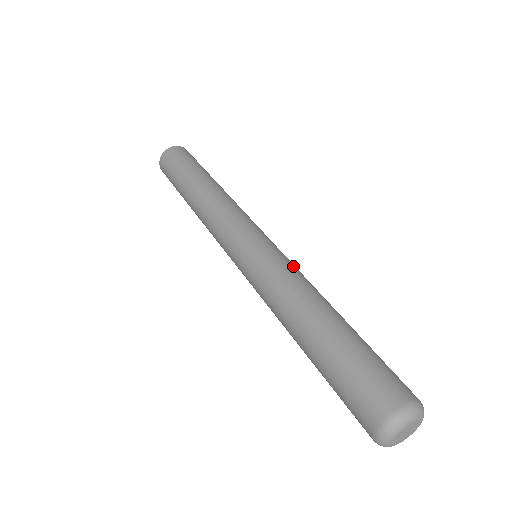
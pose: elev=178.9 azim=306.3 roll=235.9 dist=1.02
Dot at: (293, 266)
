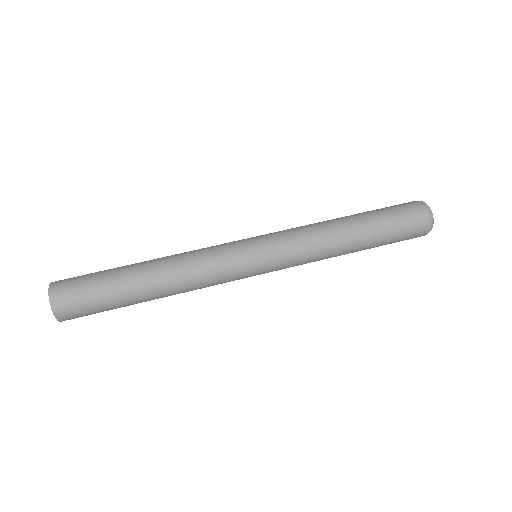
Dot at: occluded
